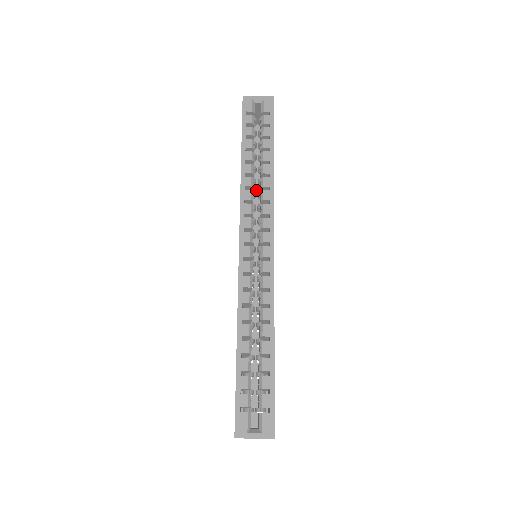
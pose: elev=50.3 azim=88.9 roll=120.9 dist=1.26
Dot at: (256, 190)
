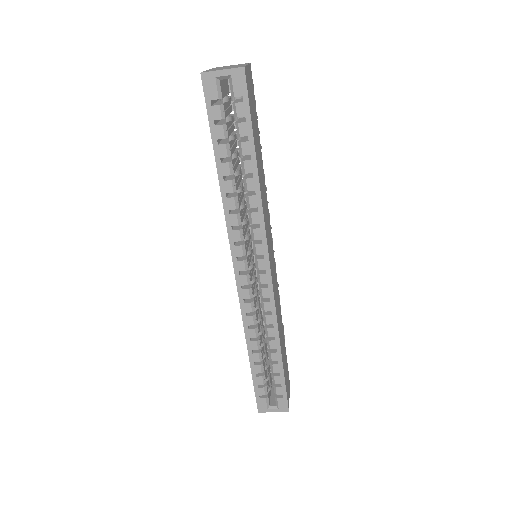
Dot at: occluded
